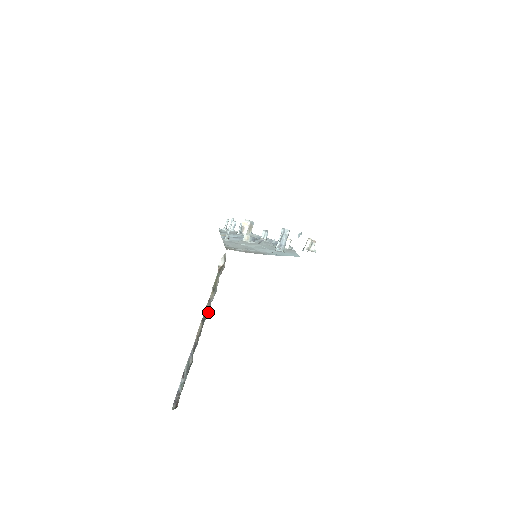
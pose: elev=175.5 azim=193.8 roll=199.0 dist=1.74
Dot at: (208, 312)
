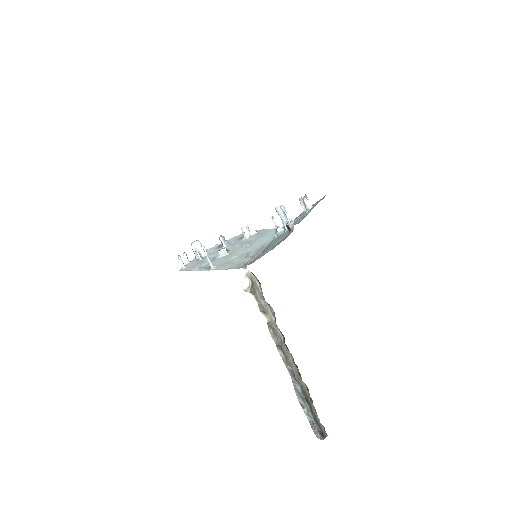
Dot at: (280, 333)
